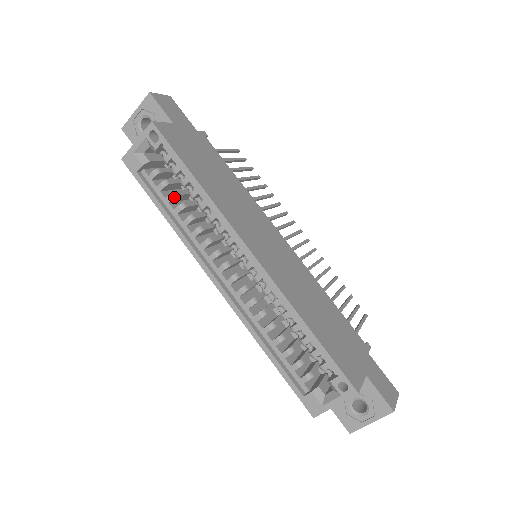
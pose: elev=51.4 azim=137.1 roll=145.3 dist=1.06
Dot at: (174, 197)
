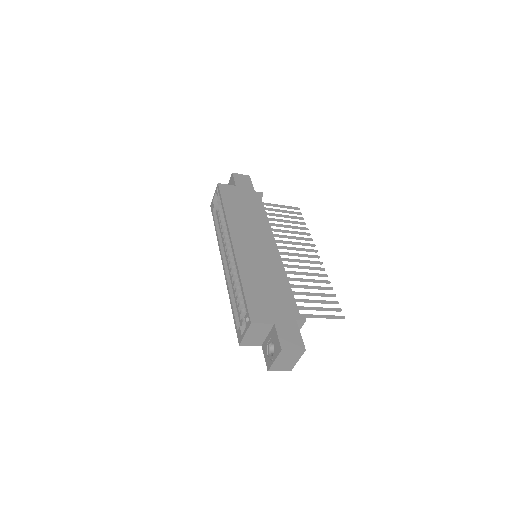
Dot at: (221, 221)
